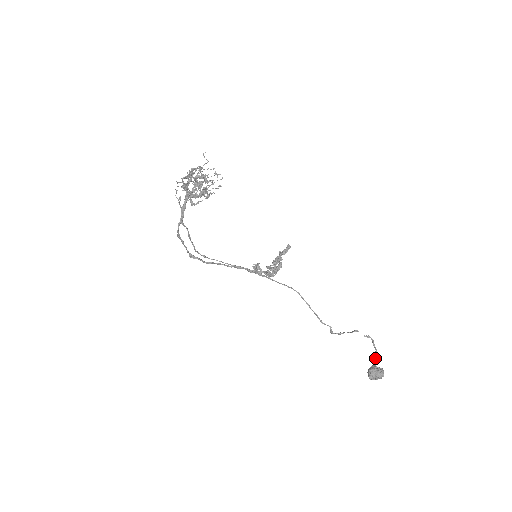
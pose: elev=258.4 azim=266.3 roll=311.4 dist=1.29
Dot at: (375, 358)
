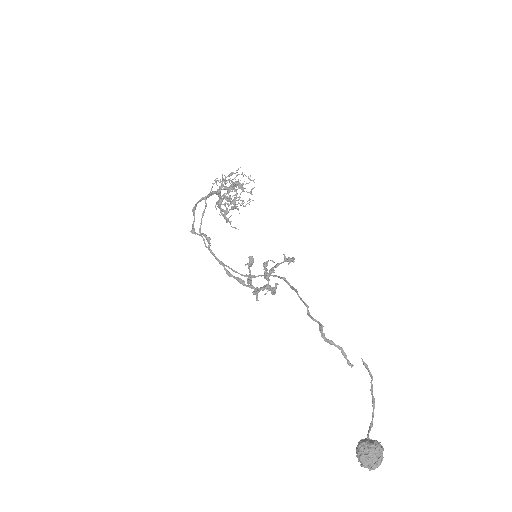
Dot at: occluded
